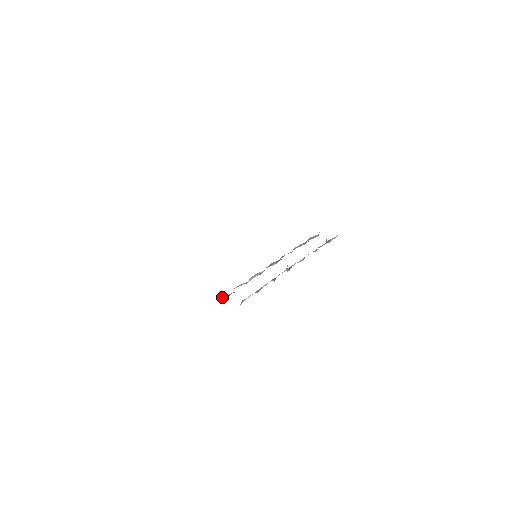
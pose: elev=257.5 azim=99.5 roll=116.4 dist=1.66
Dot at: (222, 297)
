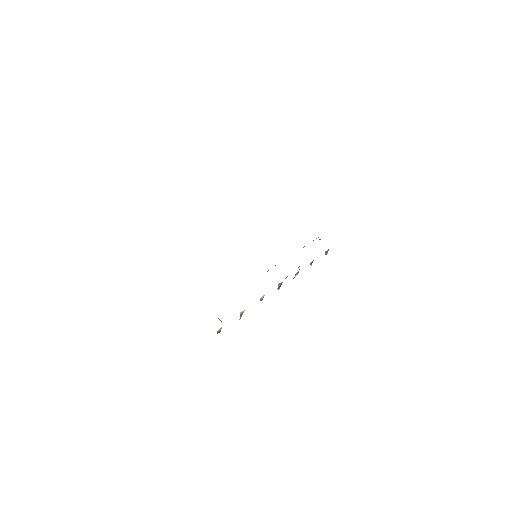
Dot at: occluded
